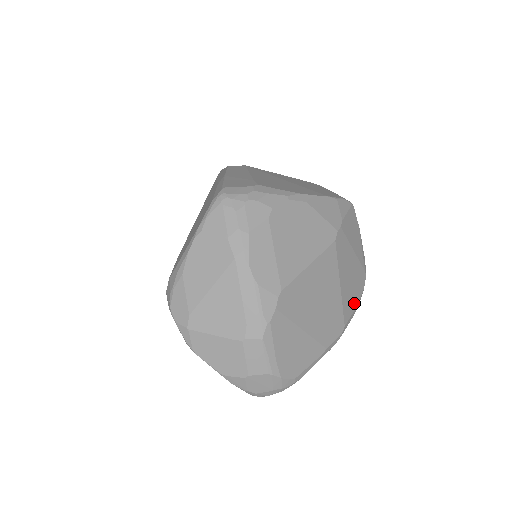
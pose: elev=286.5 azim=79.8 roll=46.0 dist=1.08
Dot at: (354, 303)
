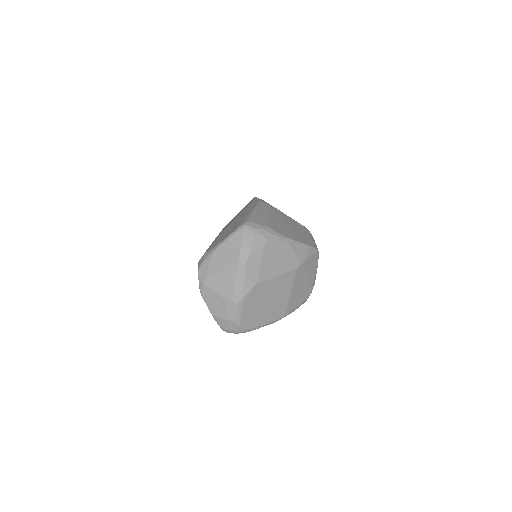
Dot at: (297, 305)
